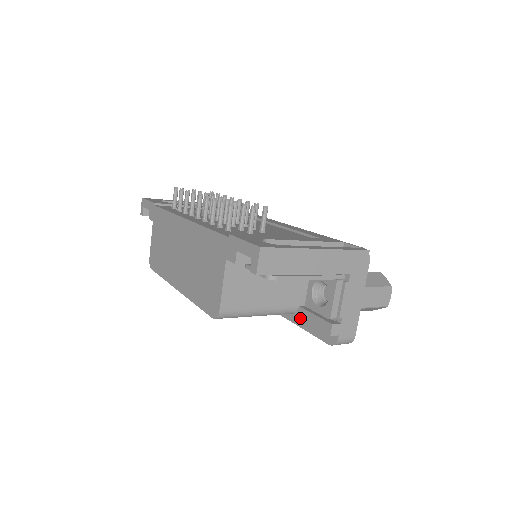
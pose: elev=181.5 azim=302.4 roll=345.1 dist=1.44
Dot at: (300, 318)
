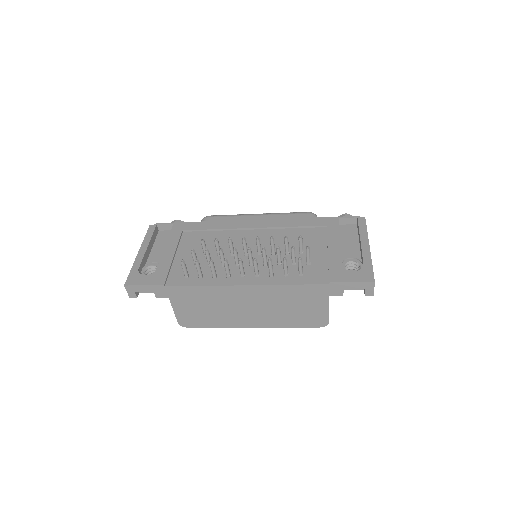
Dot at: occluded
